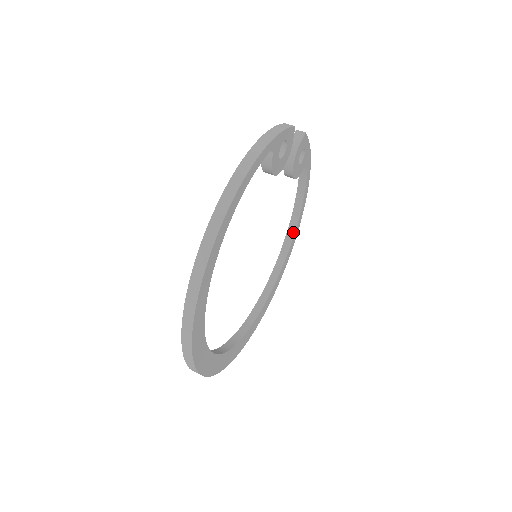
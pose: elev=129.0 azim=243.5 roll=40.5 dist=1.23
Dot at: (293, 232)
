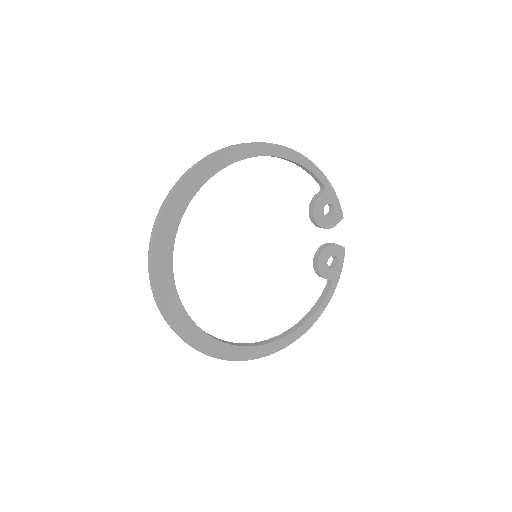
Dot at: (280, 338)
